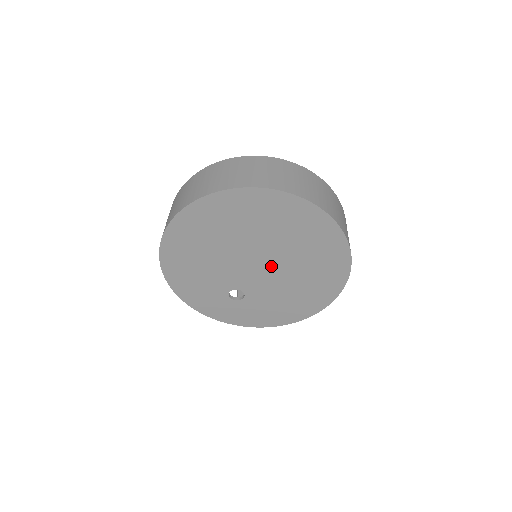
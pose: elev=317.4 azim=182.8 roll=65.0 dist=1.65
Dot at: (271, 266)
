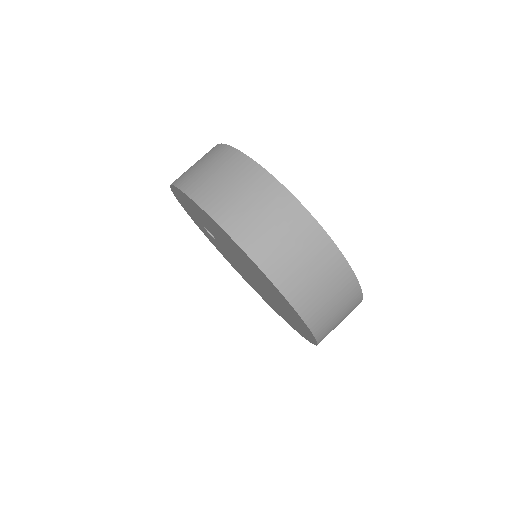
Dot at: occluded
